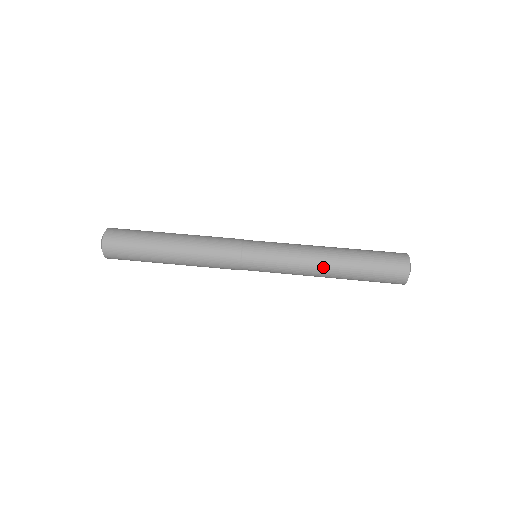
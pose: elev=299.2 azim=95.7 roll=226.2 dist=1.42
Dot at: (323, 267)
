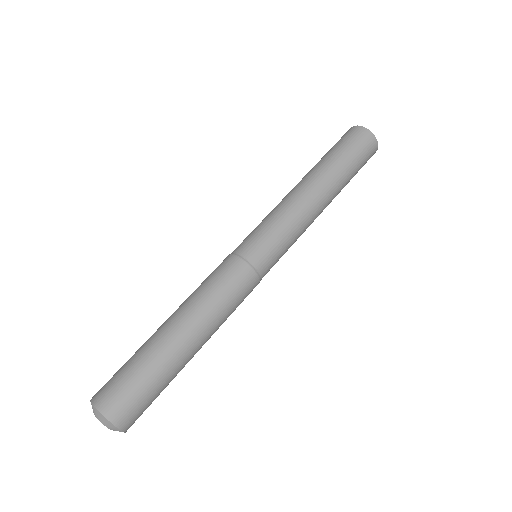
Dot at: (312, 192)
